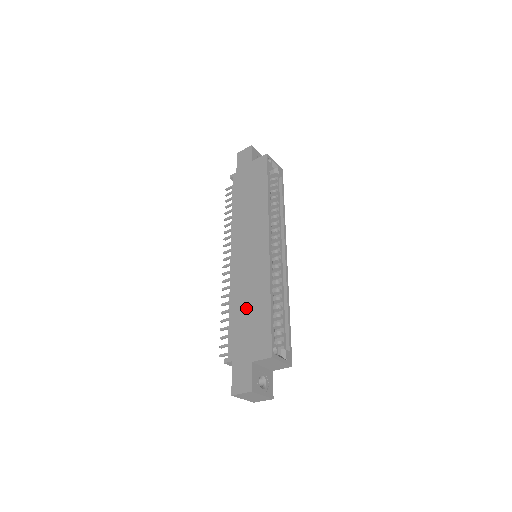
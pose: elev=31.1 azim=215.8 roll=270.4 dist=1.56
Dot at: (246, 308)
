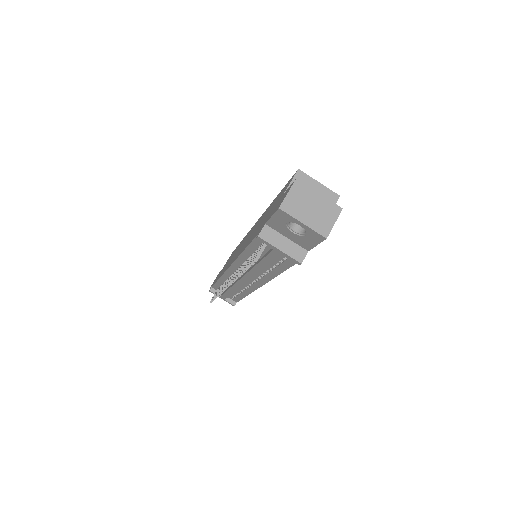
Dot at: (258, 226)
